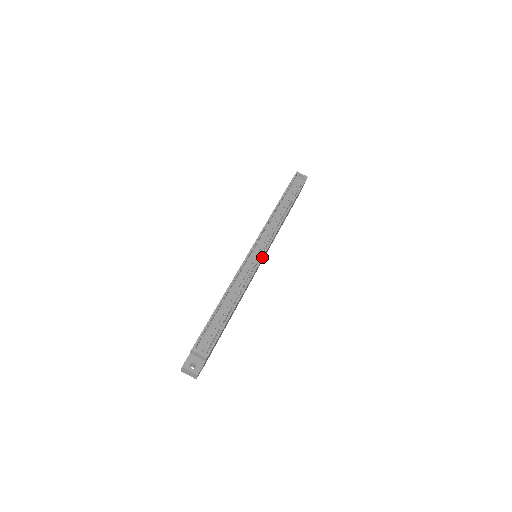
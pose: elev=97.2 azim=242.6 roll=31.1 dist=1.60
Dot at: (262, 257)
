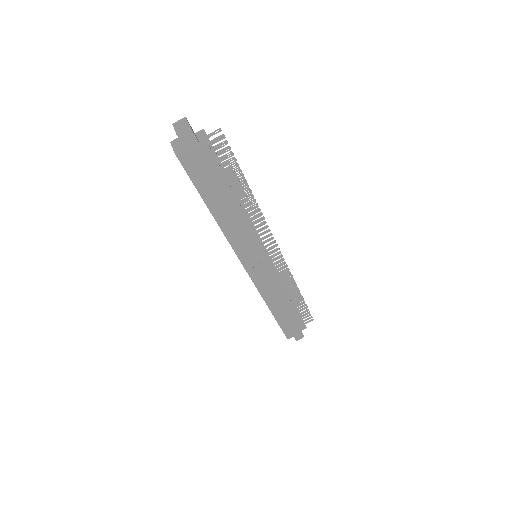
Dot at: occluded
